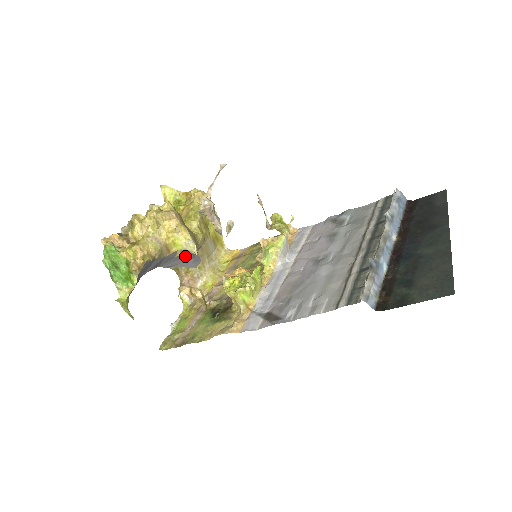
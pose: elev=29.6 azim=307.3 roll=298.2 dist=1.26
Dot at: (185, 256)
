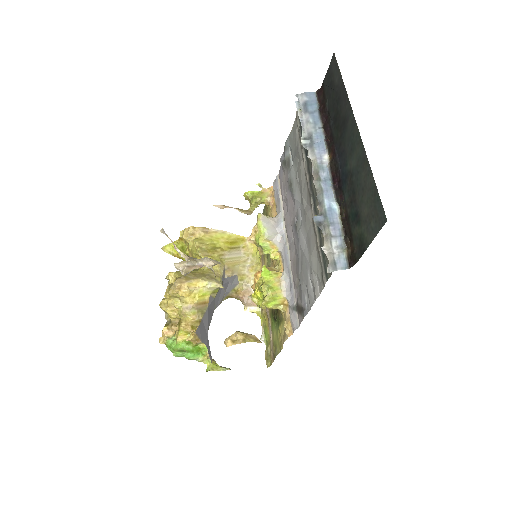
Dot at: (220, 289)
